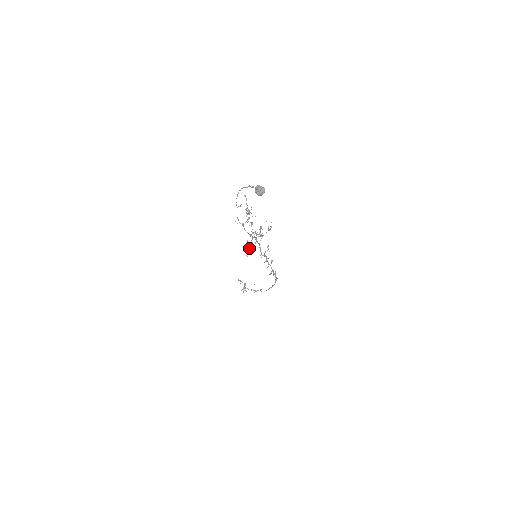
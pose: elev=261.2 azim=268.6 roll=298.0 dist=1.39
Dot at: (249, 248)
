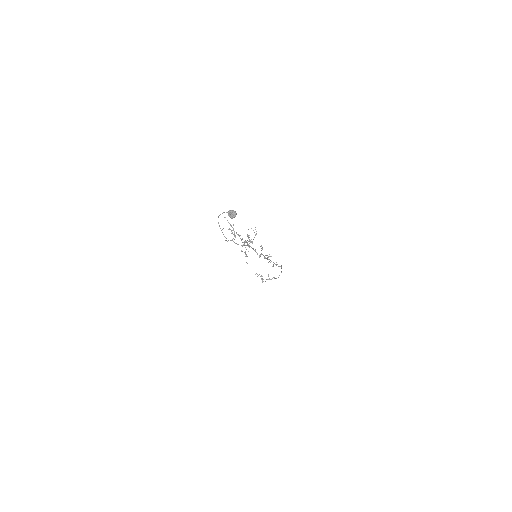
Dot at: (246, 255)
